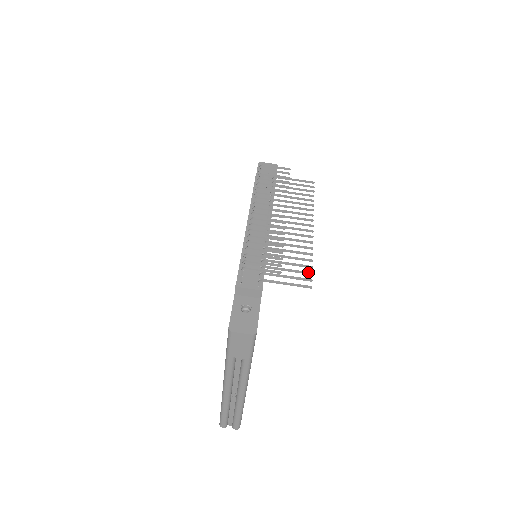
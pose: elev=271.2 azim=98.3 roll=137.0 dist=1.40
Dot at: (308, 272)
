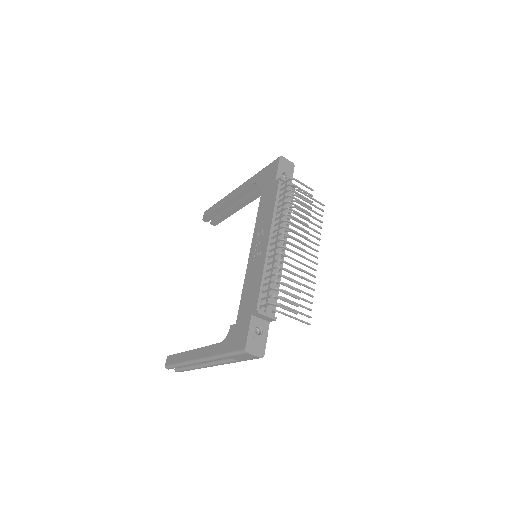
Dot at: (310, 309)
